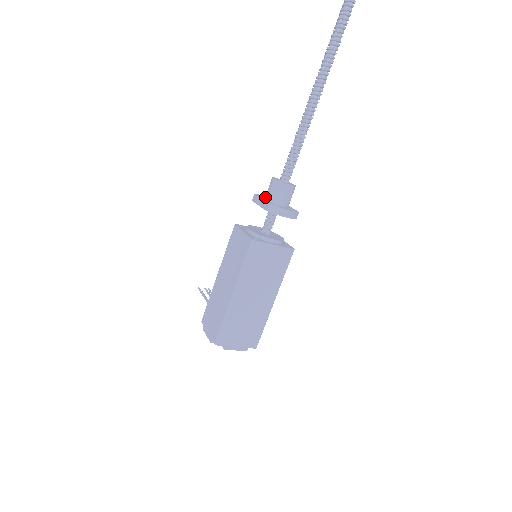
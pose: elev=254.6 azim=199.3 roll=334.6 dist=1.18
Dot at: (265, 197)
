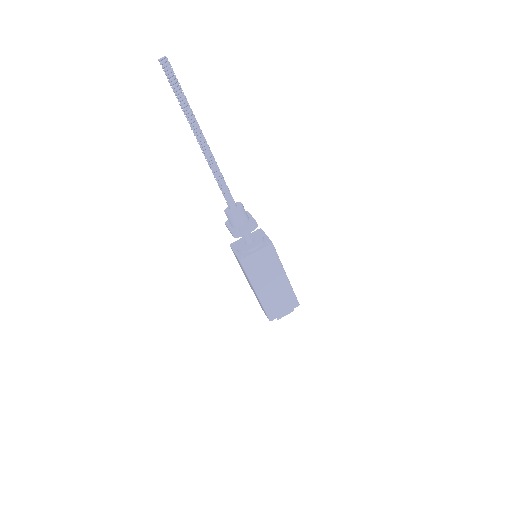
Dot at: (230, 224)
